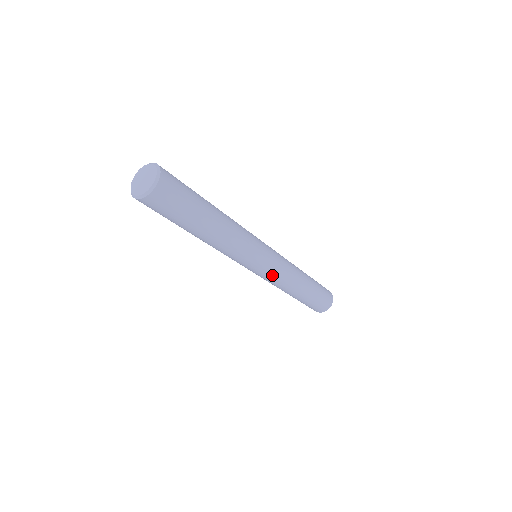
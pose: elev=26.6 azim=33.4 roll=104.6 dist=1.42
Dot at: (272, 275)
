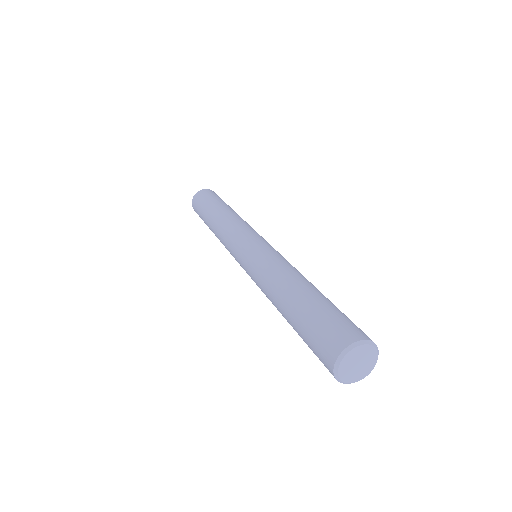
Dot at: occluded
